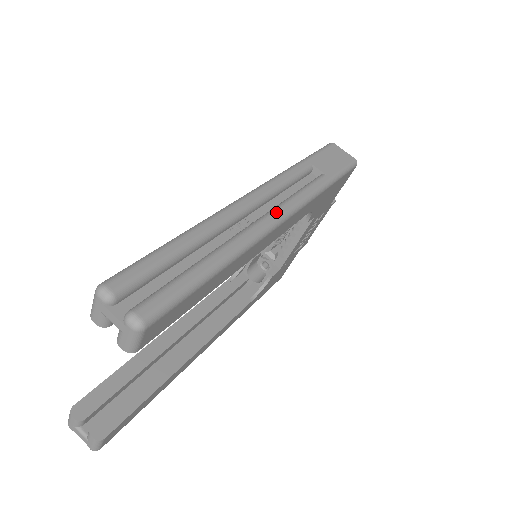
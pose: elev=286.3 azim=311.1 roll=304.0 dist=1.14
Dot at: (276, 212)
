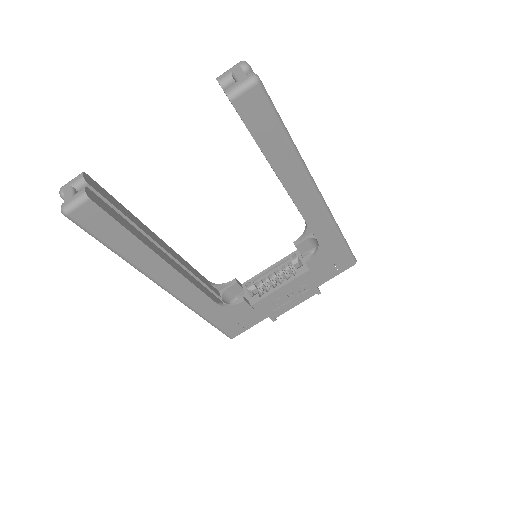
Dot at: occluded
